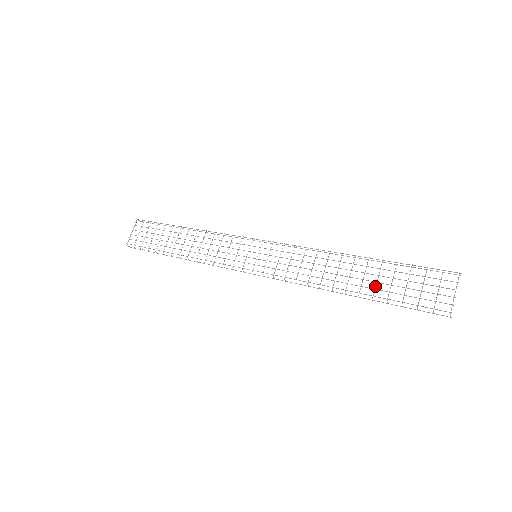
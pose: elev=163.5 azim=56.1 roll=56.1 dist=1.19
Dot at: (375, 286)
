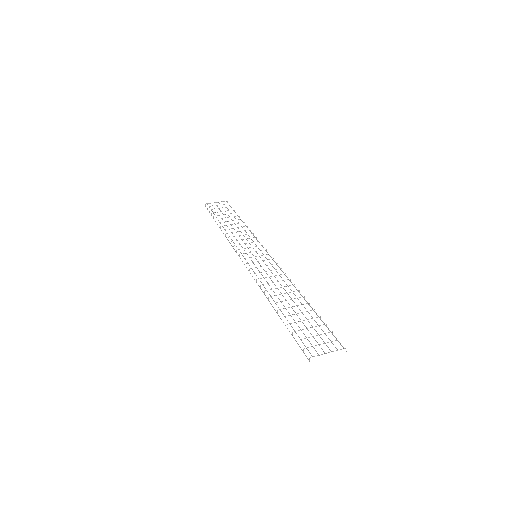
Dot at: (293, 314)
